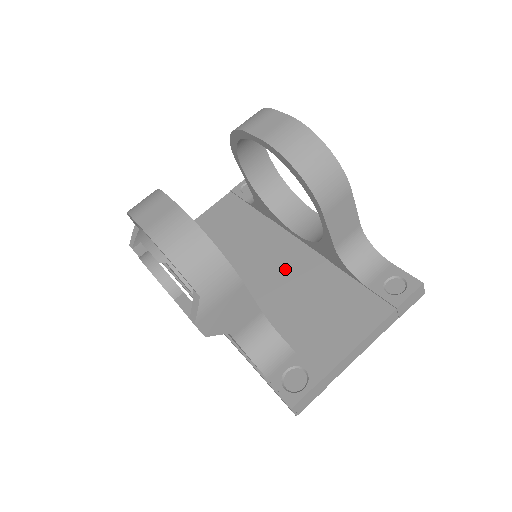
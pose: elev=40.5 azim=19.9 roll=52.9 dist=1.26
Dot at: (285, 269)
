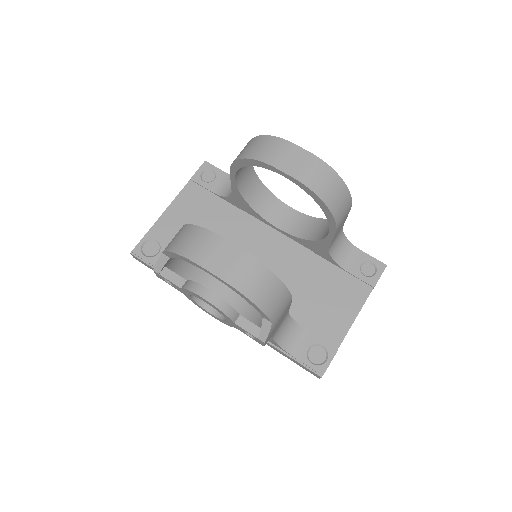
Dot at: (276, 261)
